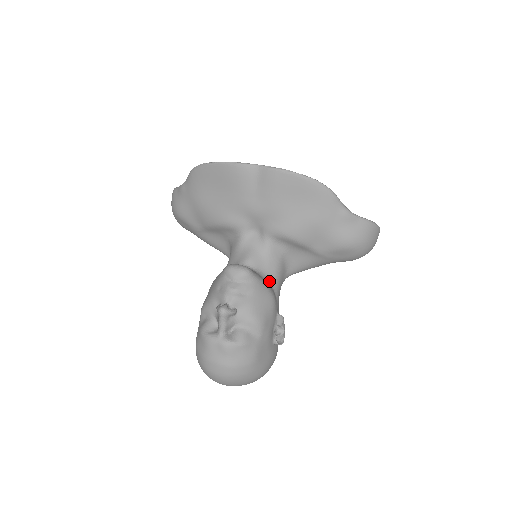
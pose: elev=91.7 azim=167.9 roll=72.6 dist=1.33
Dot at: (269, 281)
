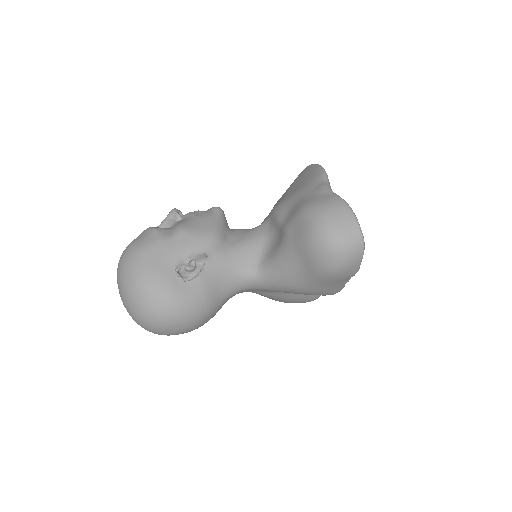
Dot at: (231, 240)
